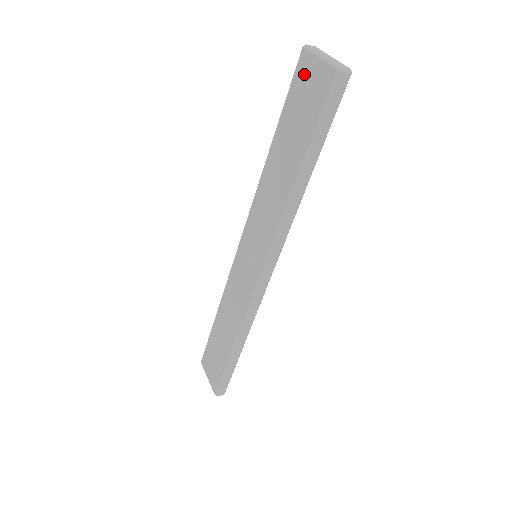
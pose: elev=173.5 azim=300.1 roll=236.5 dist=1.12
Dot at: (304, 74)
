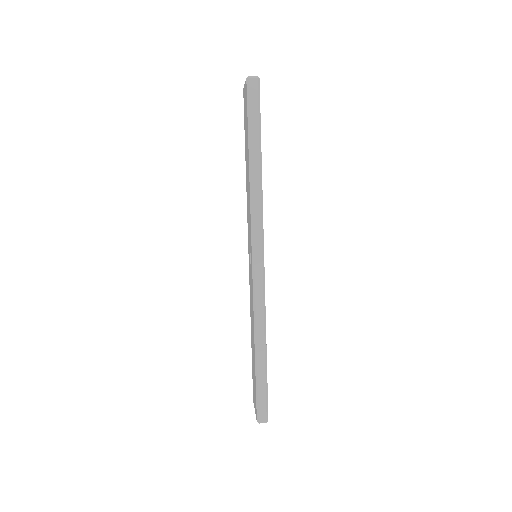
Dot at: (244, 101)
